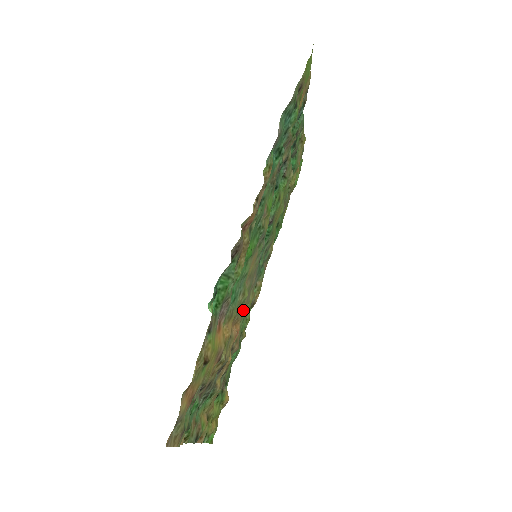
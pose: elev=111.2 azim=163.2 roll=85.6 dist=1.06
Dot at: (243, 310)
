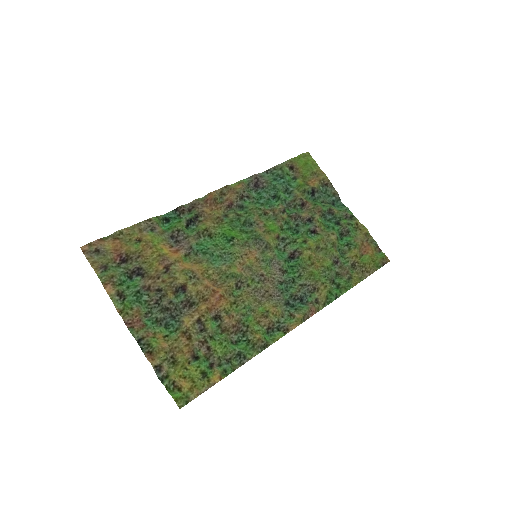
Dot at: (242, 296)
